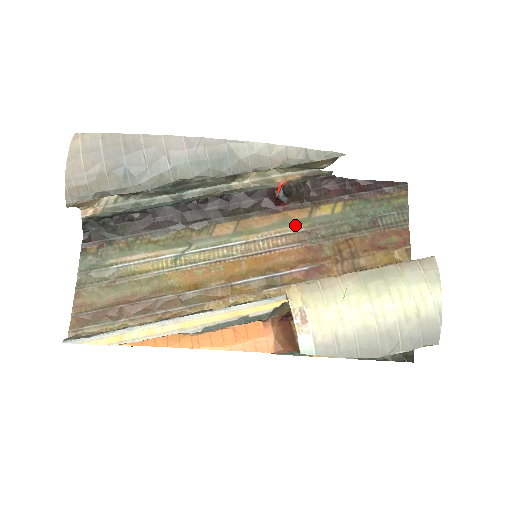
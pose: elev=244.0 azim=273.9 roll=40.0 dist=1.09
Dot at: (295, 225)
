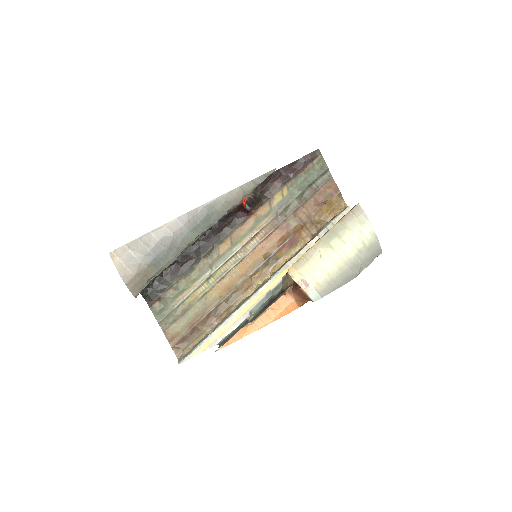
Dot at: (265, 219)
